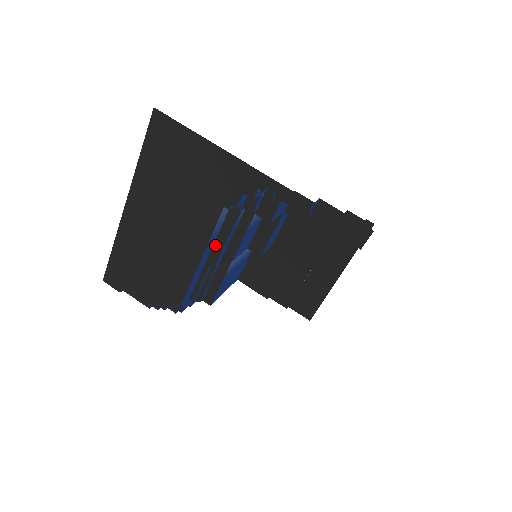
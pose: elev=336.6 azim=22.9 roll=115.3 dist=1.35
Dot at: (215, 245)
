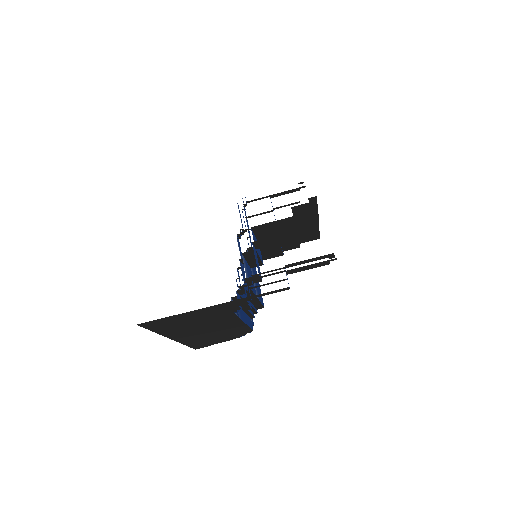
Dot at: occluded
